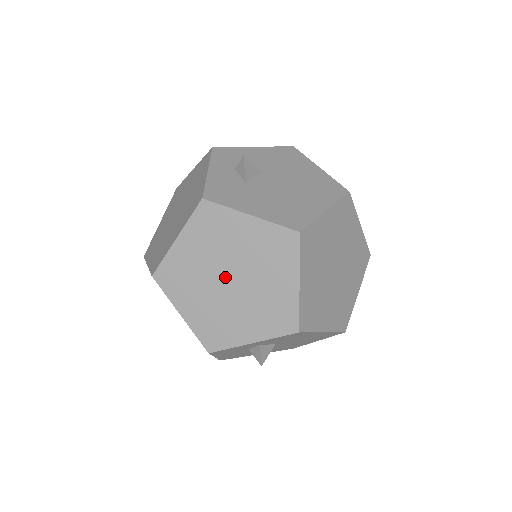
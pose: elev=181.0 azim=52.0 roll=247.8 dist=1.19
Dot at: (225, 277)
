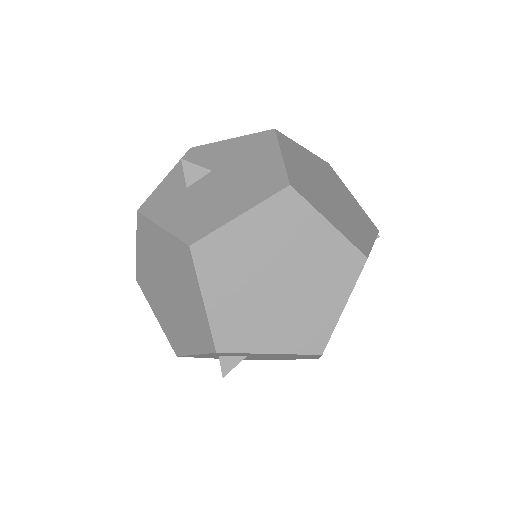
Dot at: (165, 287)
